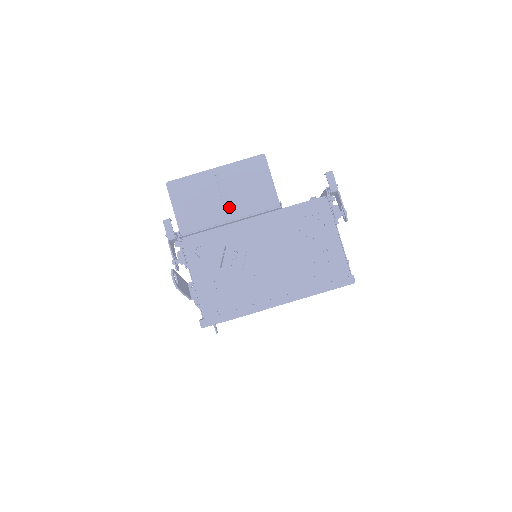
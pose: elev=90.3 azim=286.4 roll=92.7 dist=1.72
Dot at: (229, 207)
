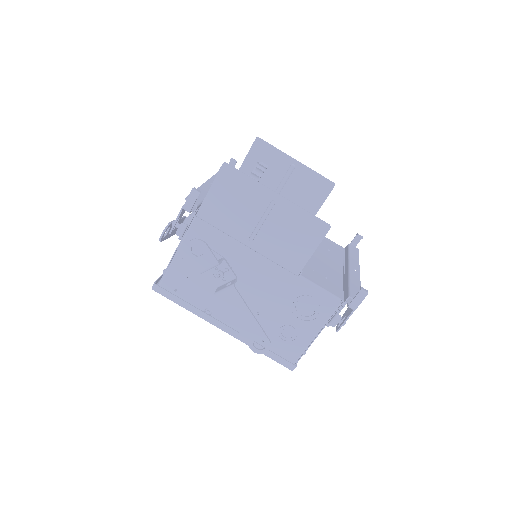
Dot at: (256, 236)
